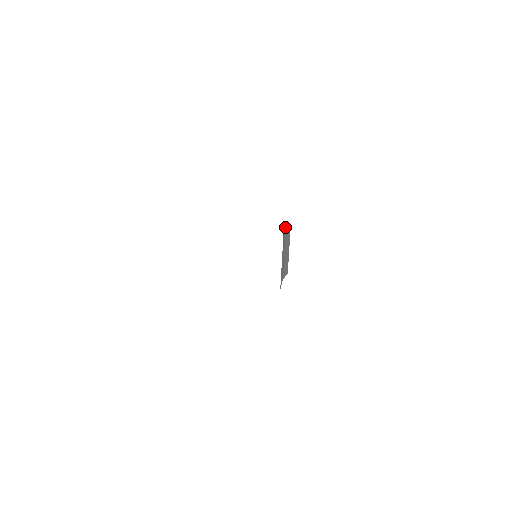
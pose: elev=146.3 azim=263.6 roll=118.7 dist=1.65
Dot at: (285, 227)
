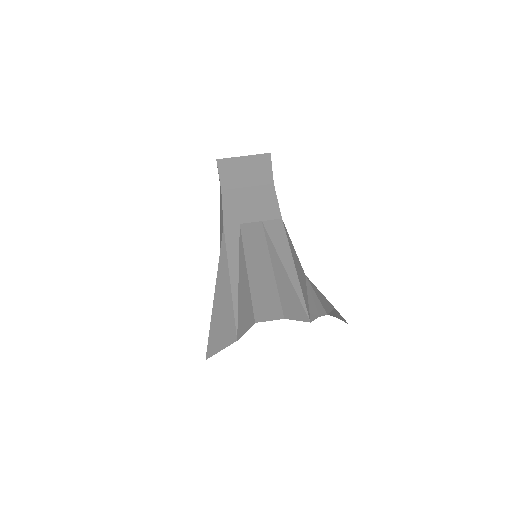
Dot at: (275, 192)
